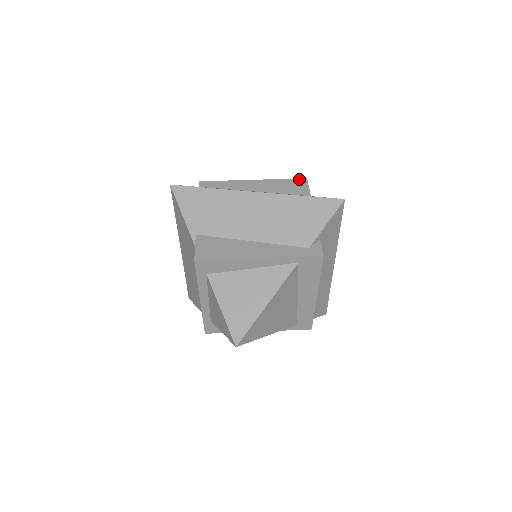
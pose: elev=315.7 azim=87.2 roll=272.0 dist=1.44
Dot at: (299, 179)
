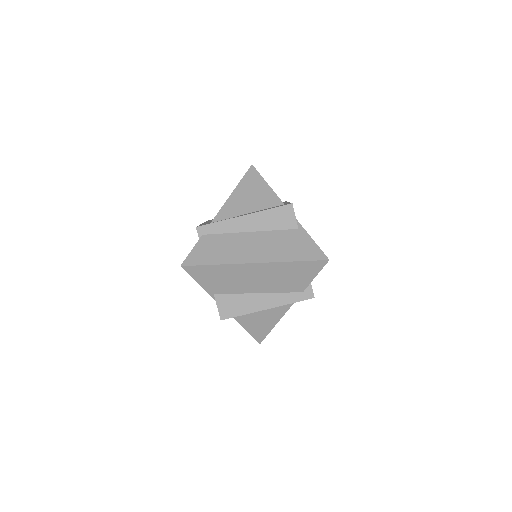
Dot at: (285, 206)
